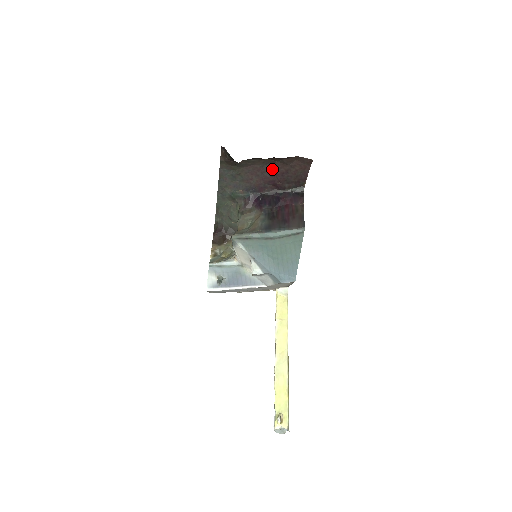
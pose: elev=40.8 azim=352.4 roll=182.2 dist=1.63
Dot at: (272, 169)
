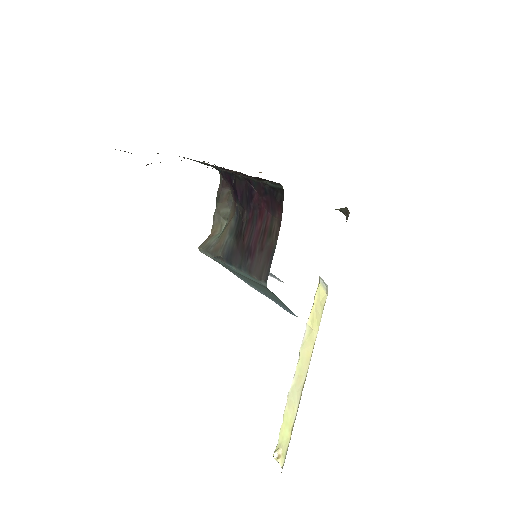
Dot at: occluded
